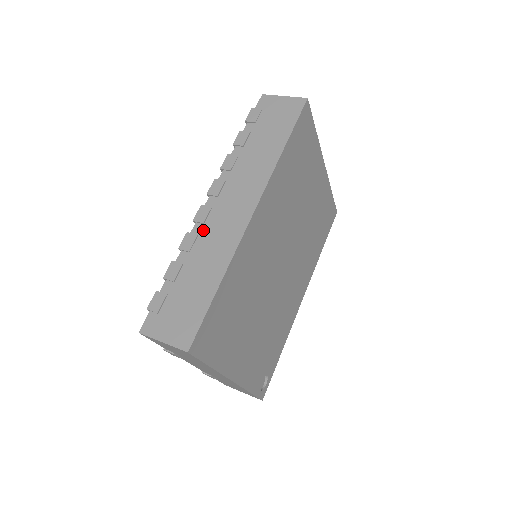
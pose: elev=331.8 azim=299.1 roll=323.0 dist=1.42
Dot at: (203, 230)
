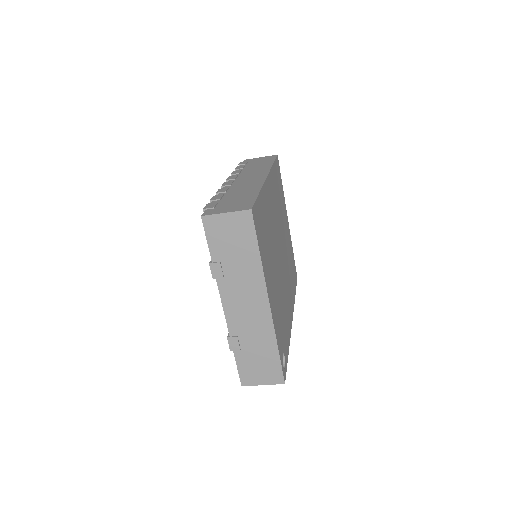
Dot at: (232, 186)
